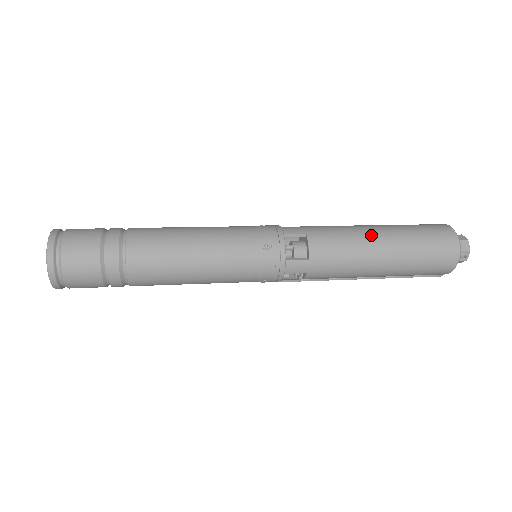
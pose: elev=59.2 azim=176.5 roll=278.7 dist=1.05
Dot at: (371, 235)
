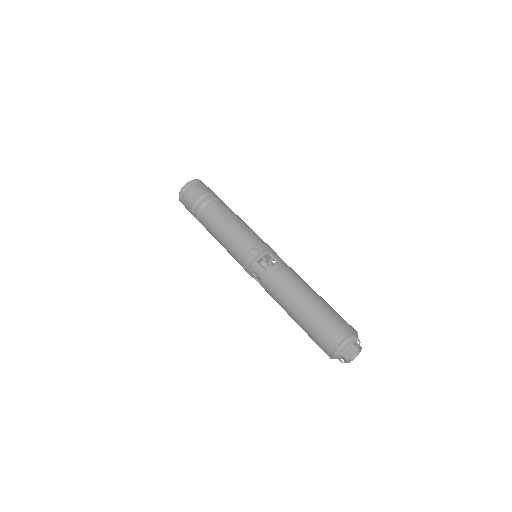
Dot at: (288, 309)
